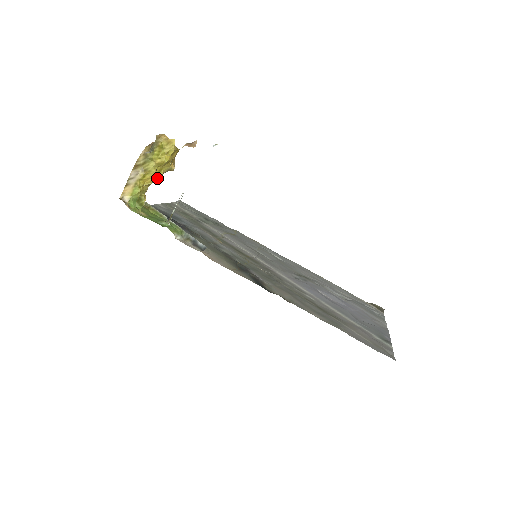
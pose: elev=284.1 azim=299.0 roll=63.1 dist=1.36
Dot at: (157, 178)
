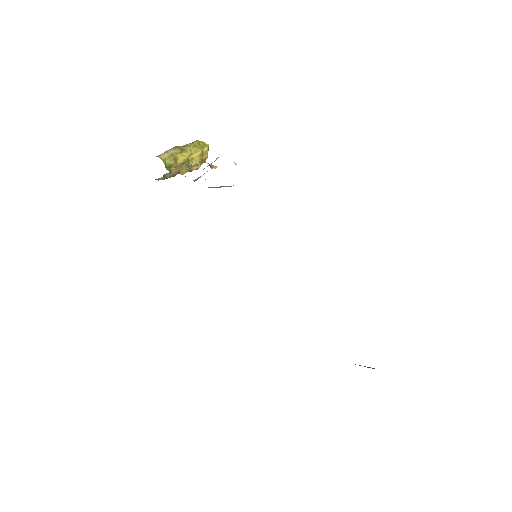
Dot at: (187, 163)
